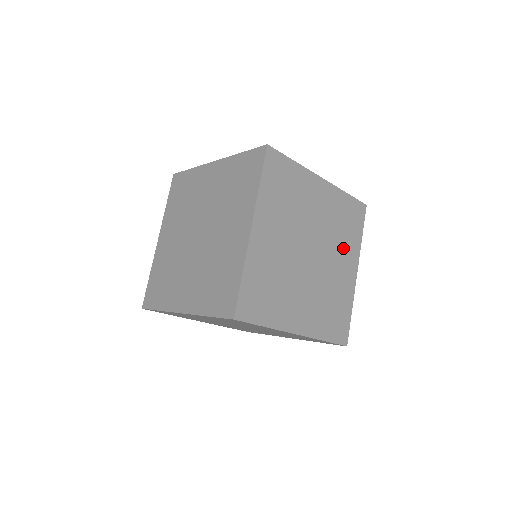
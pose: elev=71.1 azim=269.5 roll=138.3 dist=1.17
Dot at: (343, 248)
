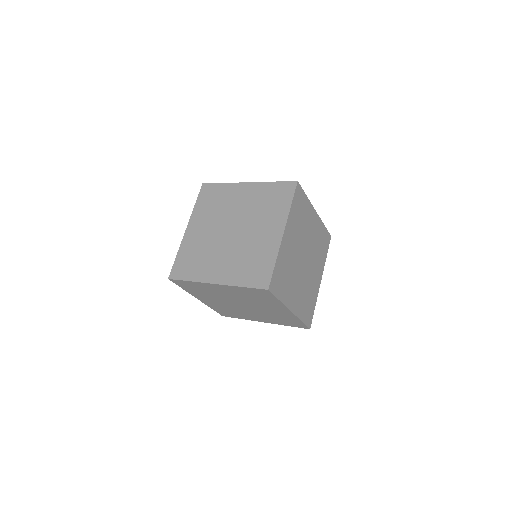
Dot at: (318, 261)
